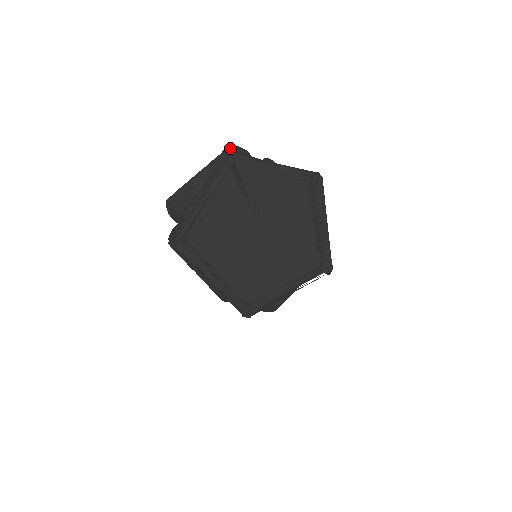
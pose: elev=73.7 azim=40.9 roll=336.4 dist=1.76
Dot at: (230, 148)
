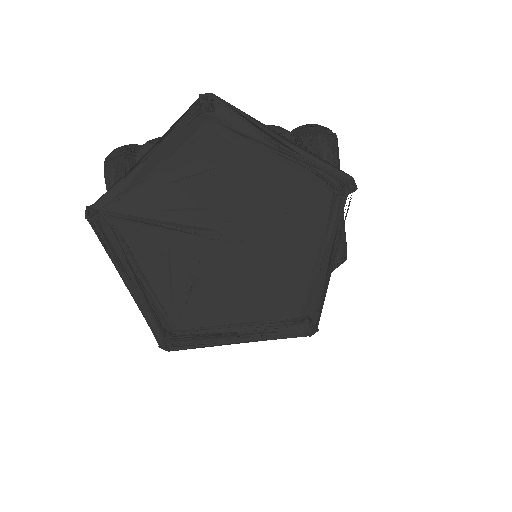
Dot at: (105, 172)
